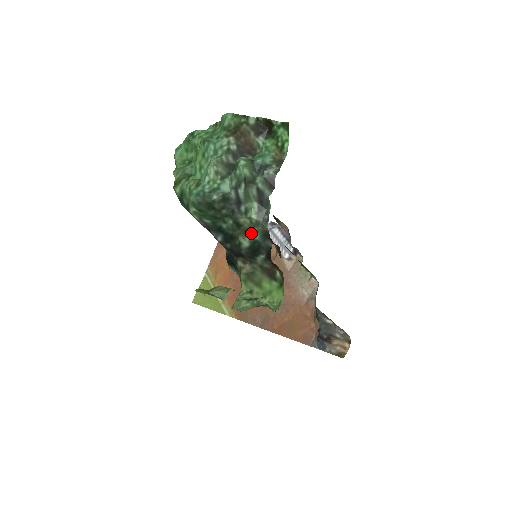
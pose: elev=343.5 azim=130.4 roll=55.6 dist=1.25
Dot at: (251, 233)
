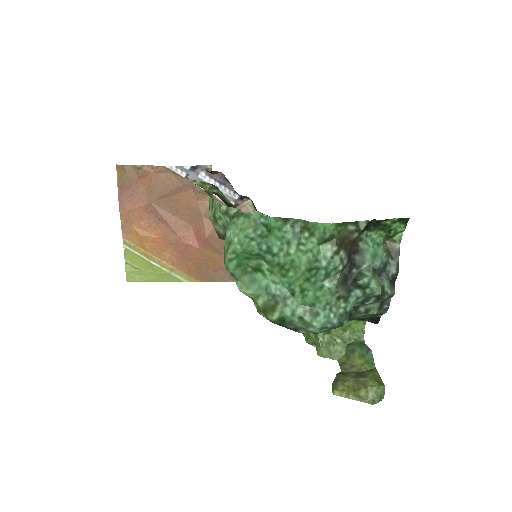
Dot at: (361, 317)
